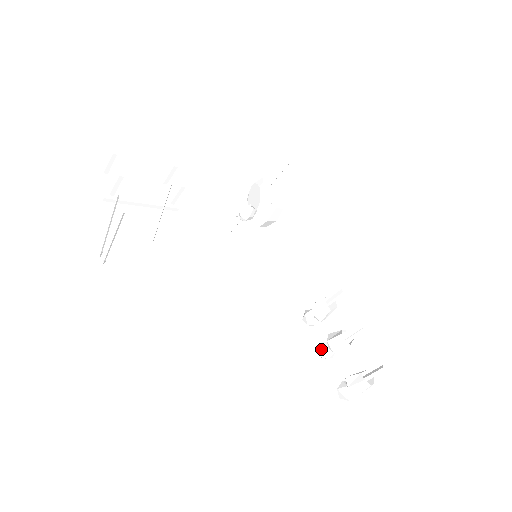
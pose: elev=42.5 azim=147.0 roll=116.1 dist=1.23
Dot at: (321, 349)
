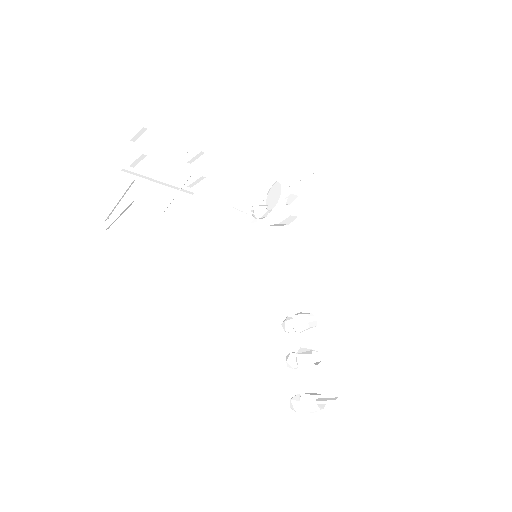
Dot at: (289, 359)
